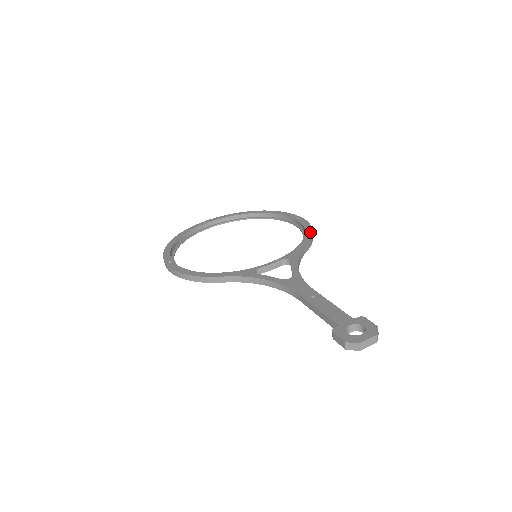
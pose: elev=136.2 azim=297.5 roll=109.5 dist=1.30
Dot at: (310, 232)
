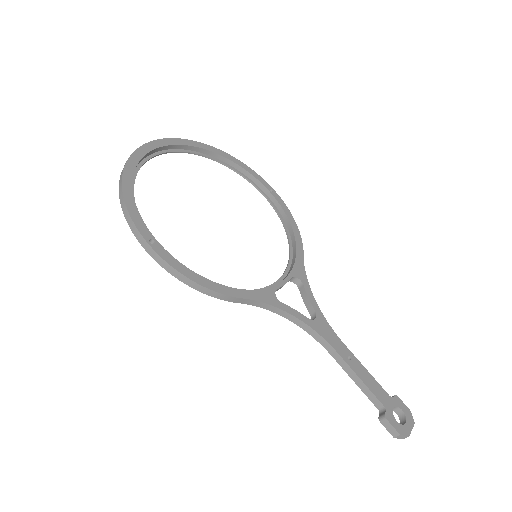
Dot at: (296, 227)
